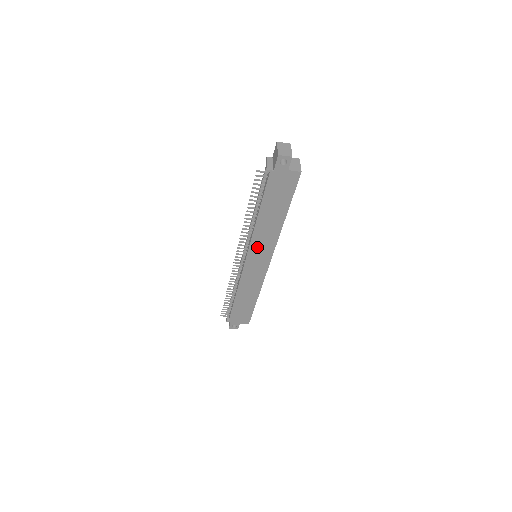
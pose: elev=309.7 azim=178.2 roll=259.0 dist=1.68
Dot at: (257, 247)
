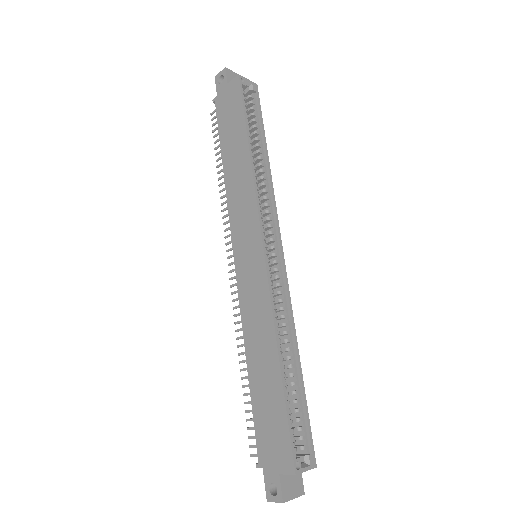
Dot at: (239, 222)
